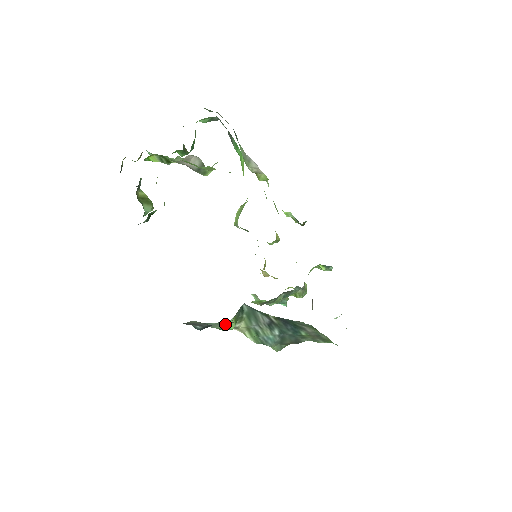
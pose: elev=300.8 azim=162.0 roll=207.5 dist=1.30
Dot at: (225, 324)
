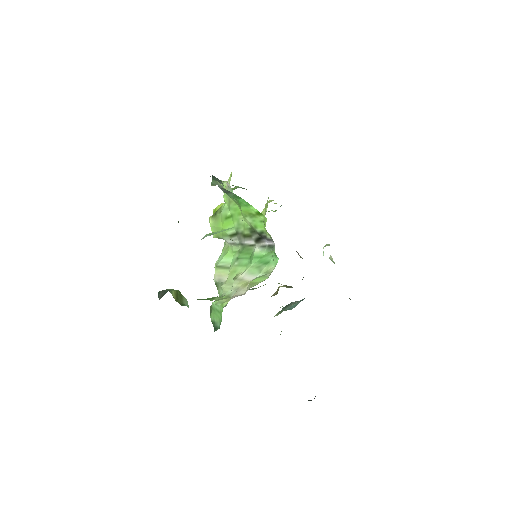
Dot at: occluded
